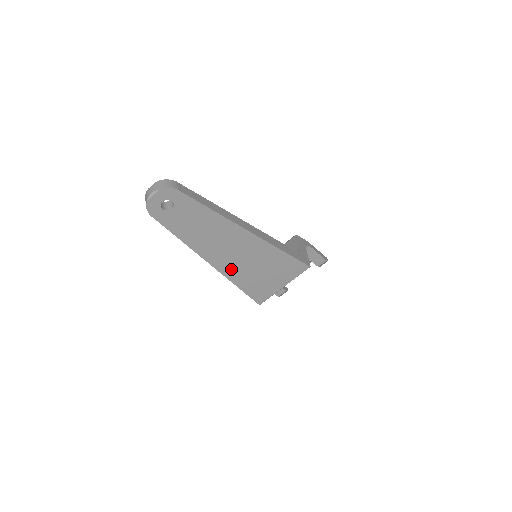
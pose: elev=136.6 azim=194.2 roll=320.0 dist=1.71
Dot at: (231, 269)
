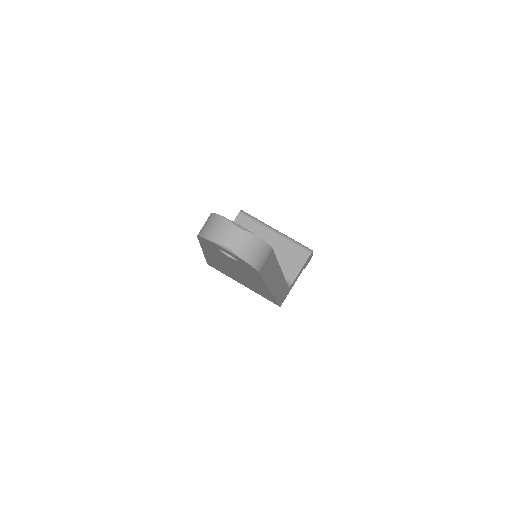
Dot at: (218, 264)
